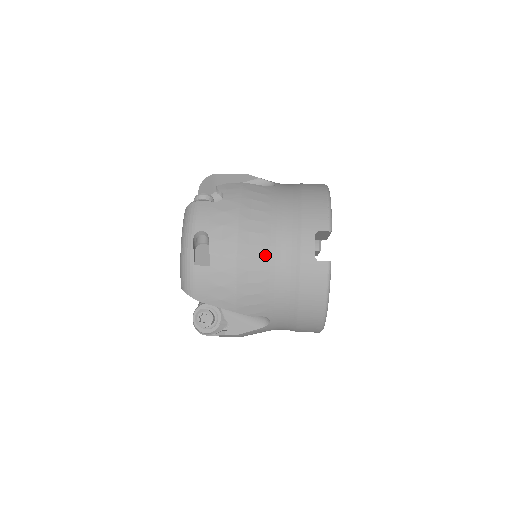
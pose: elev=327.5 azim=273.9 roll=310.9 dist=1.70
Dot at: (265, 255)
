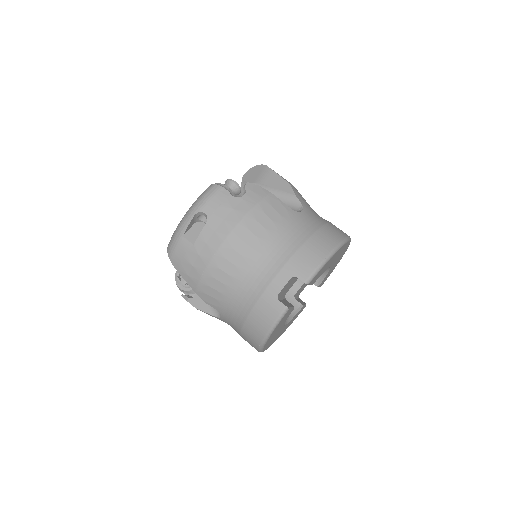
Dot at: (241, 266)
